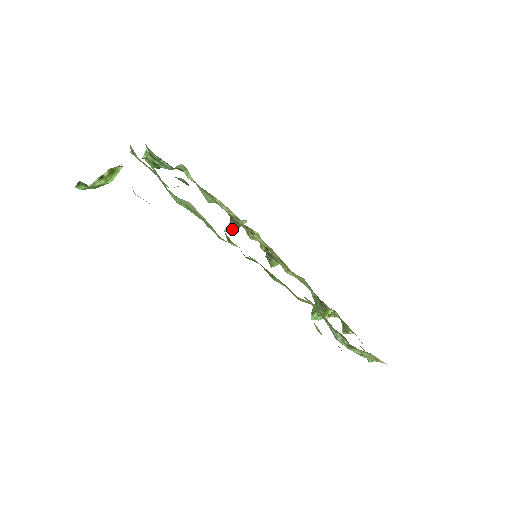
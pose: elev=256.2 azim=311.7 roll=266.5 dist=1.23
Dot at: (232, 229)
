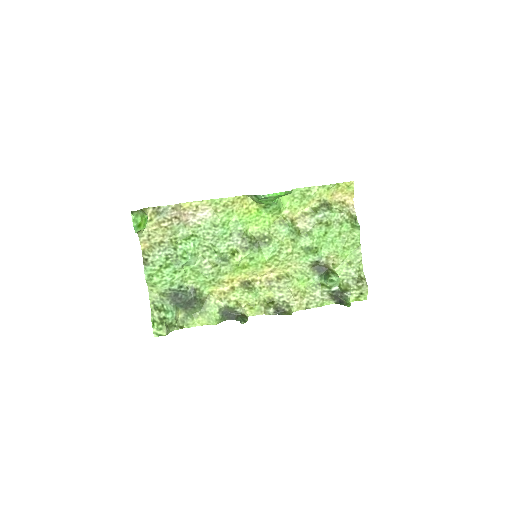
Dot at: (245, 321)
